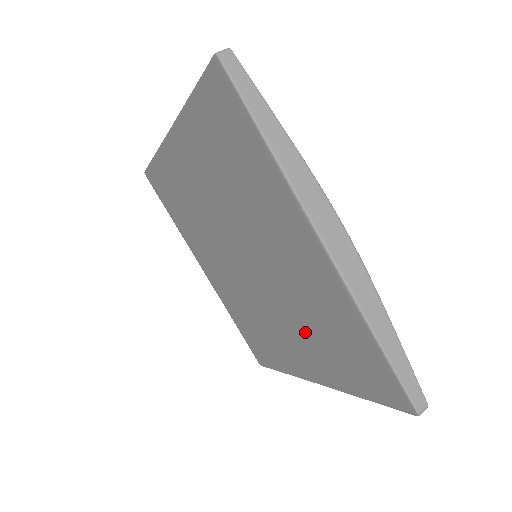
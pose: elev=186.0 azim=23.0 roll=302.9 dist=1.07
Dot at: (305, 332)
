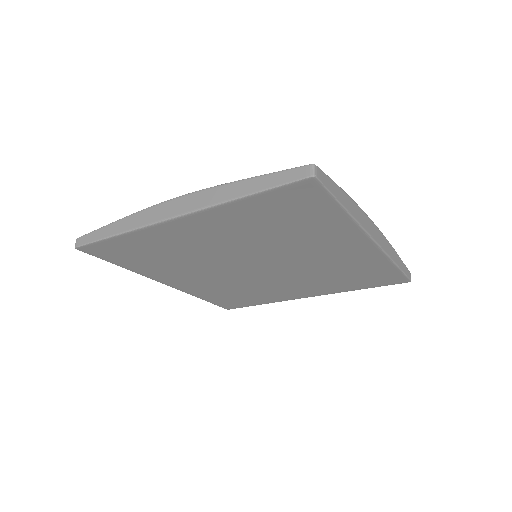
Dot at: (298, 241)
